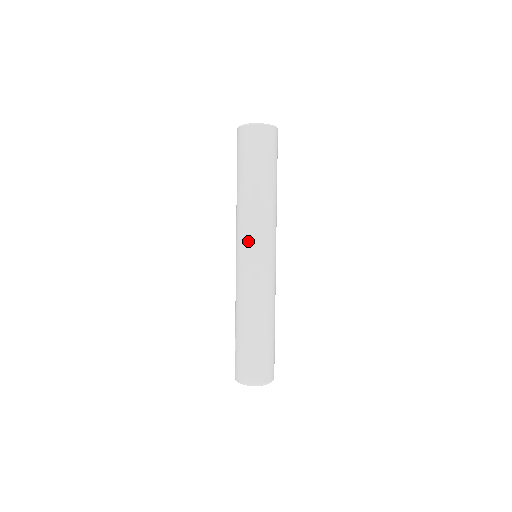
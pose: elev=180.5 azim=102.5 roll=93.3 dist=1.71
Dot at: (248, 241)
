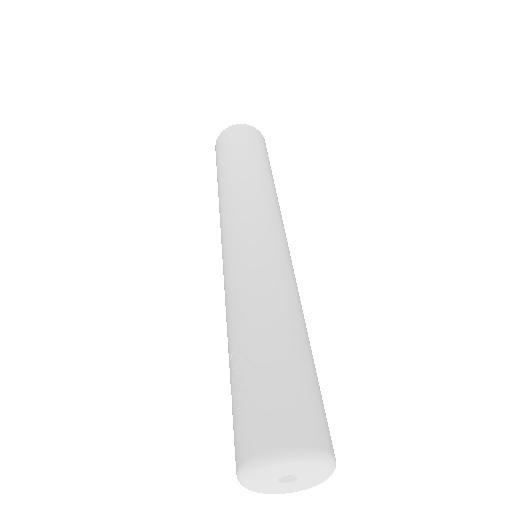
Dot at: (251, 214)
